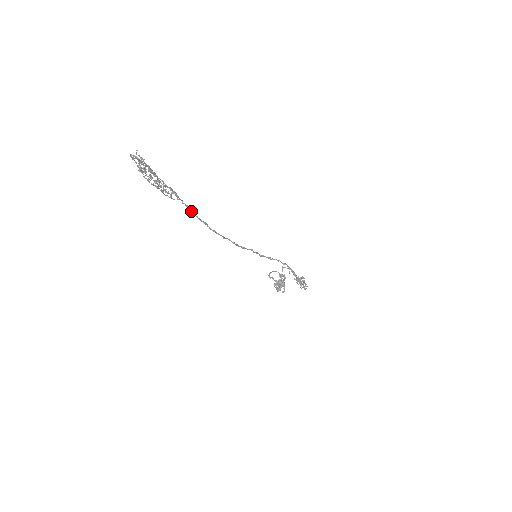
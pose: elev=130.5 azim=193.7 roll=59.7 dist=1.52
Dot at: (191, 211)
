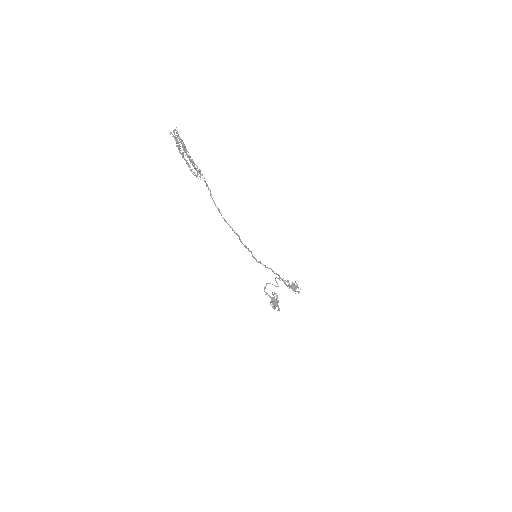
Dot at: (210, 193)
